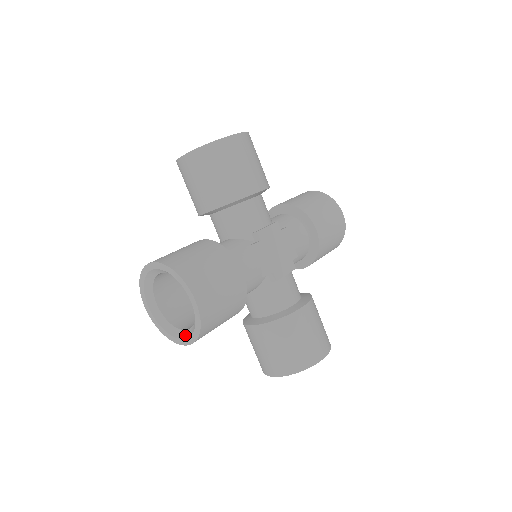
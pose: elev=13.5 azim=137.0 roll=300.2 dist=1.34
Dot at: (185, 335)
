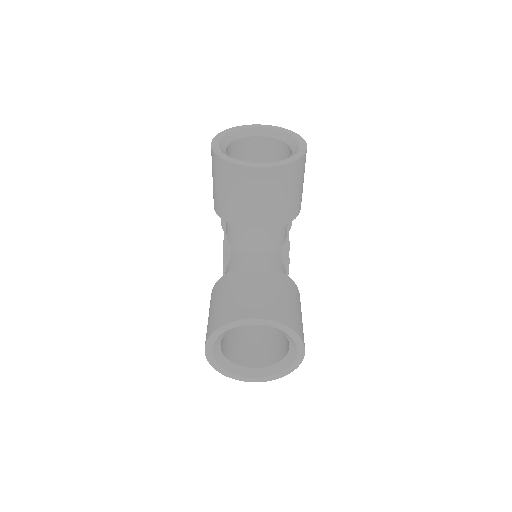
Dot at: (261, 164)
